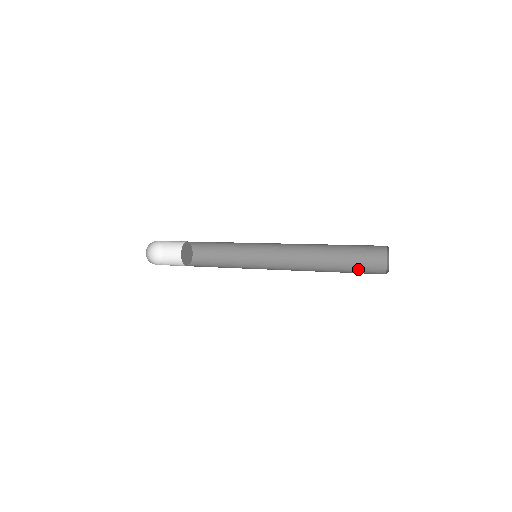
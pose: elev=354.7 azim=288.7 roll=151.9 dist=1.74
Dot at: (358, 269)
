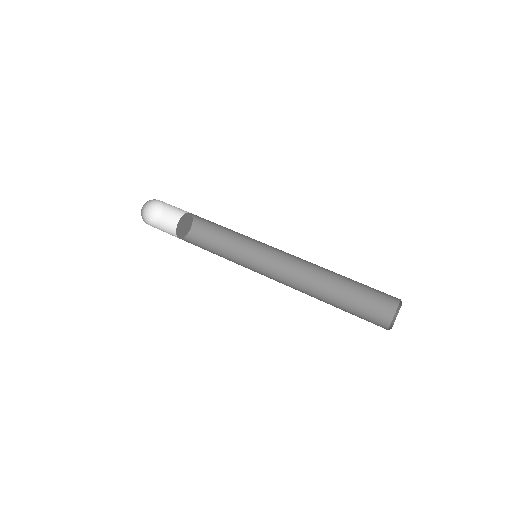
Dot at: (369, 290)
